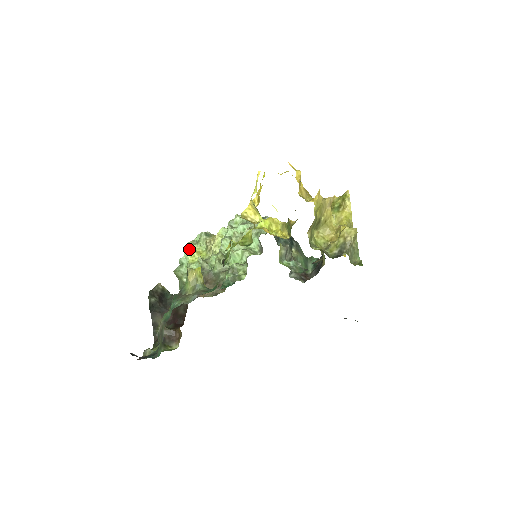
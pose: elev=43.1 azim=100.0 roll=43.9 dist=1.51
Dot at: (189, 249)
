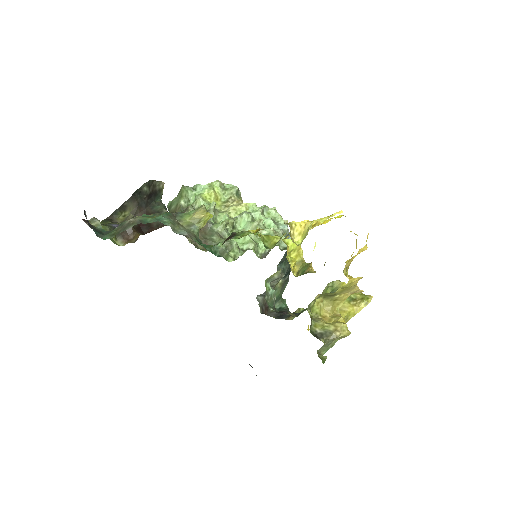
Dot at: (213, 186)
